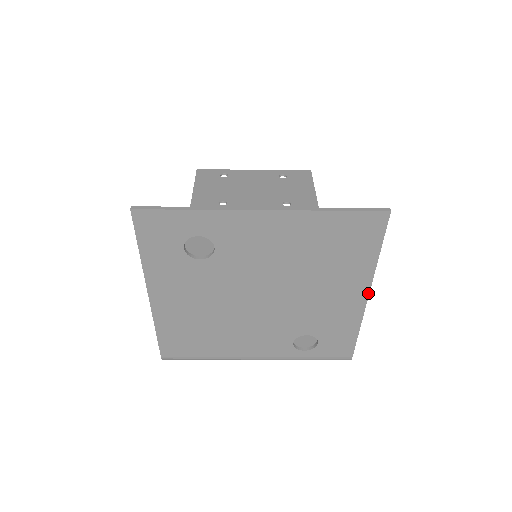
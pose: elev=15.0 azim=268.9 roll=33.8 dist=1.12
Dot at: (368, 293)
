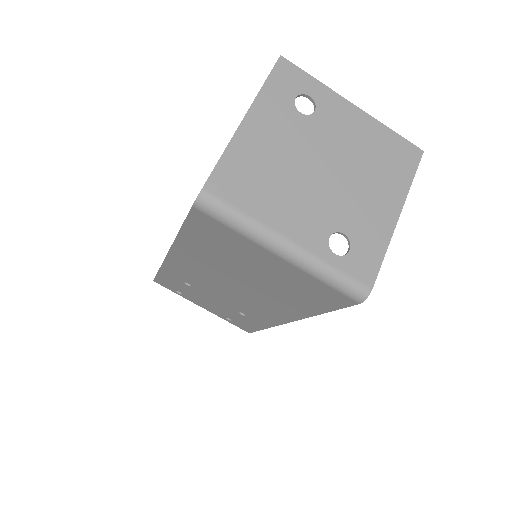
Dot at: (400, 212)
